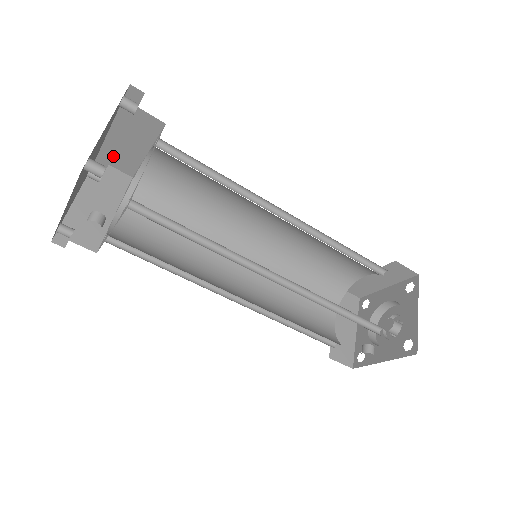
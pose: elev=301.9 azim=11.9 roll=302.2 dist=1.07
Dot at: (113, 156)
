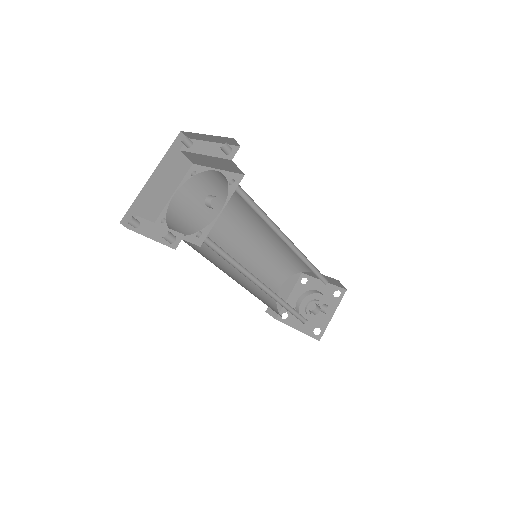
Dot at: (144, 204)
